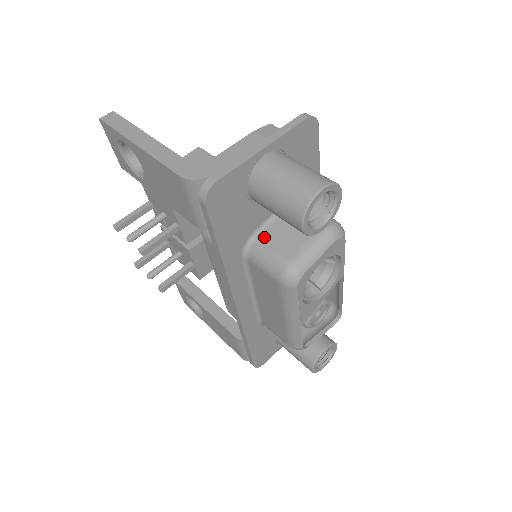
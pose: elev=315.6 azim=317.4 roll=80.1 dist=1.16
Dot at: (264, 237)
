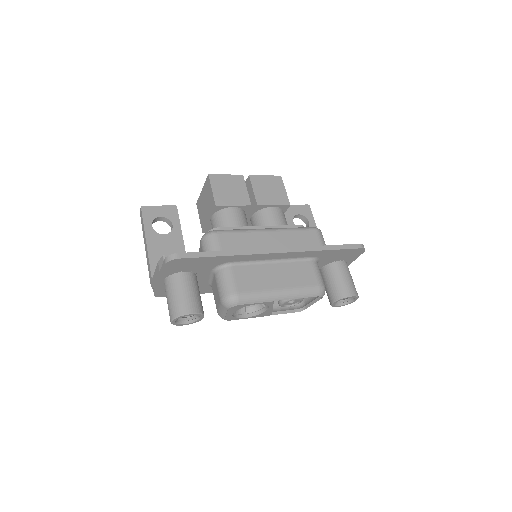
Dot at: (212, 288)
